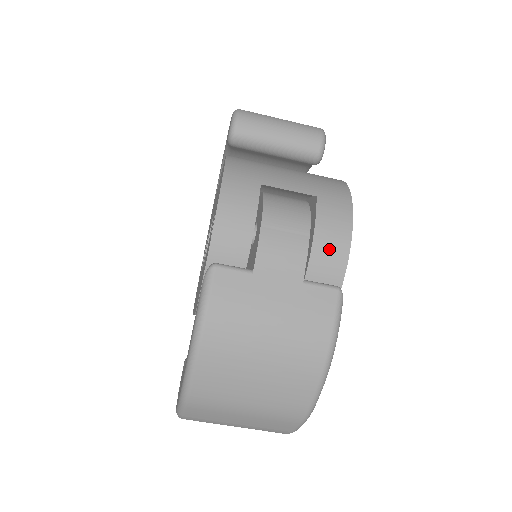
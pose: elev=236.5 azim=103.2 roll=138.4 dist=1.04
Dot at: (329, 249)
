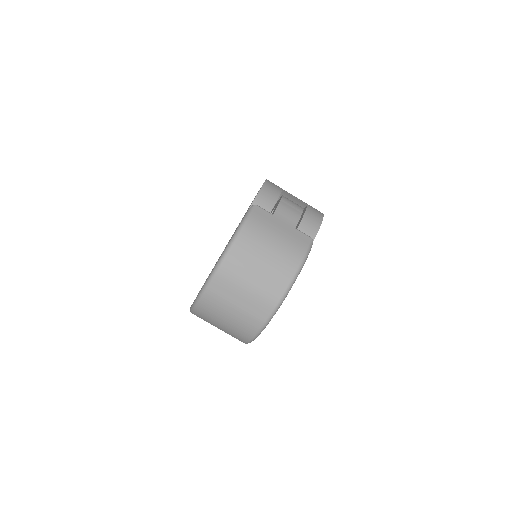
Dot at: (310, 224)
